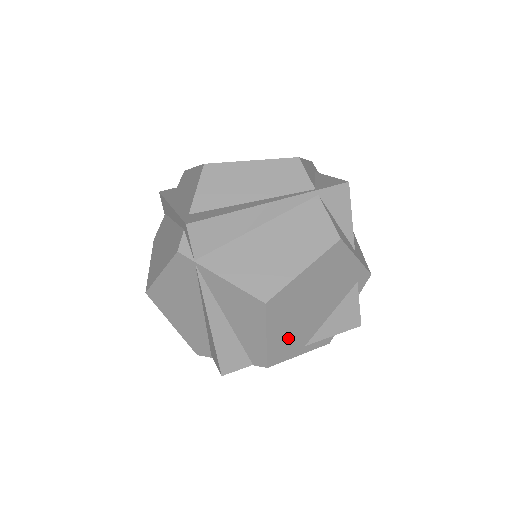
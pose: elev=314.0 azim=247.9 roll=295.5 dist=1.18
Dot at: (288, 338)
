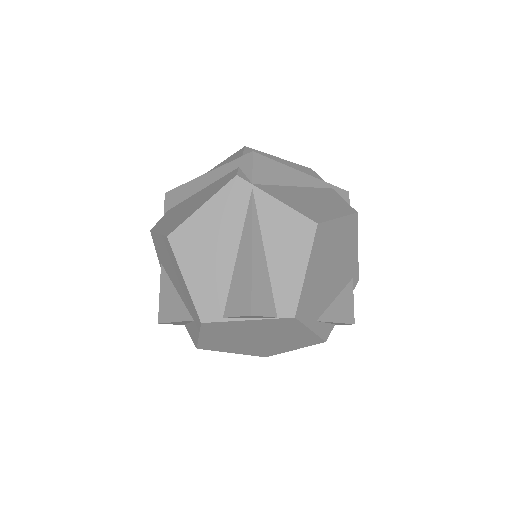
Dot at: (313, 292)
